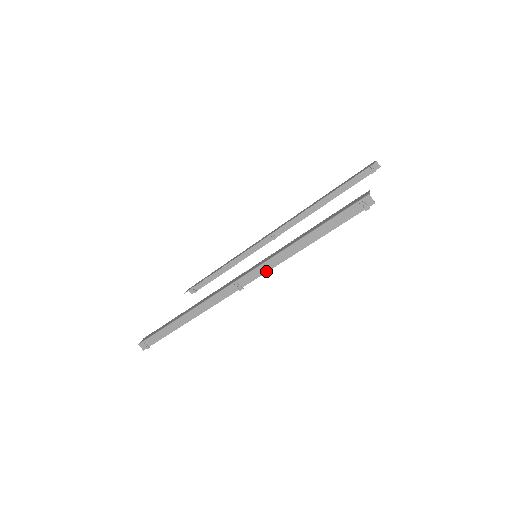
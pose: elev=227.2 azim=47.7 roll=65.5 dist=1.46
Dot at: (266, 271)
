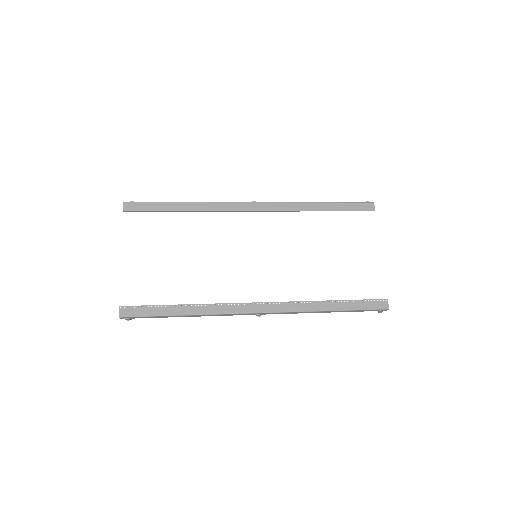
Dot at: occluded
